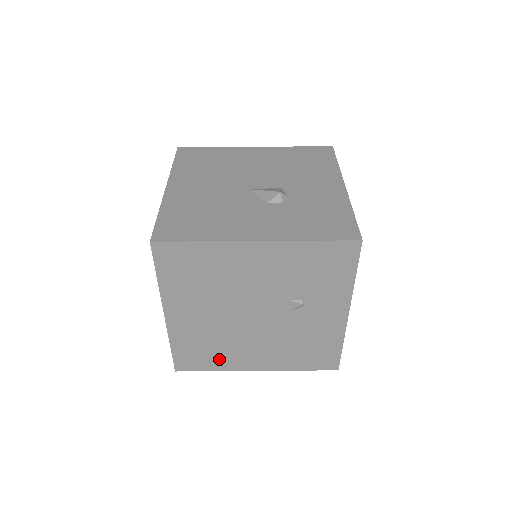
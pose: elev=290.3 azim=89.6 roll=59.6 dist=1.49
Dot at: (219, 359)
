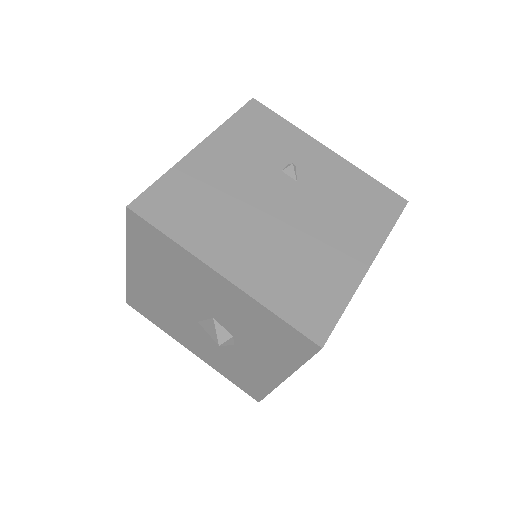
Dot at: (328, 284)
